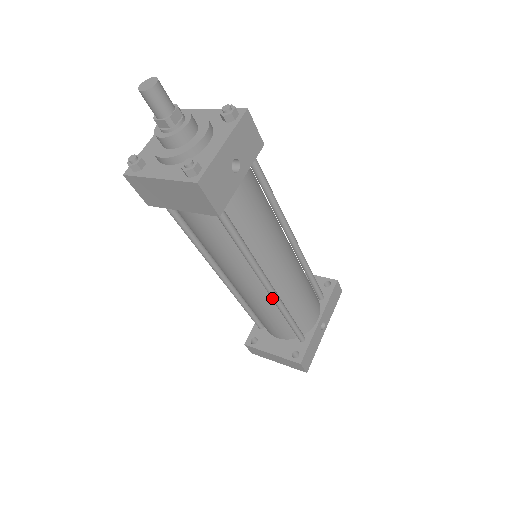
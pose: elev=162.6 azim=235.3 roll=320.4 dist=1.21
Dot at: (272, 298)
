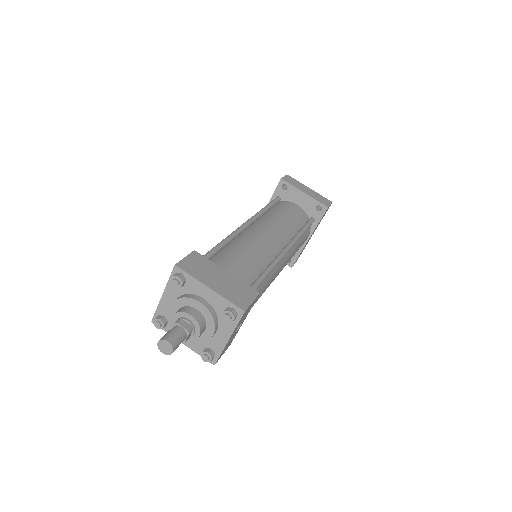
Dot at: occluded
